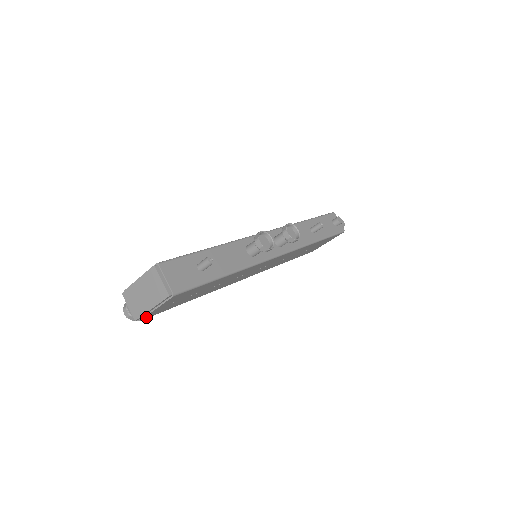
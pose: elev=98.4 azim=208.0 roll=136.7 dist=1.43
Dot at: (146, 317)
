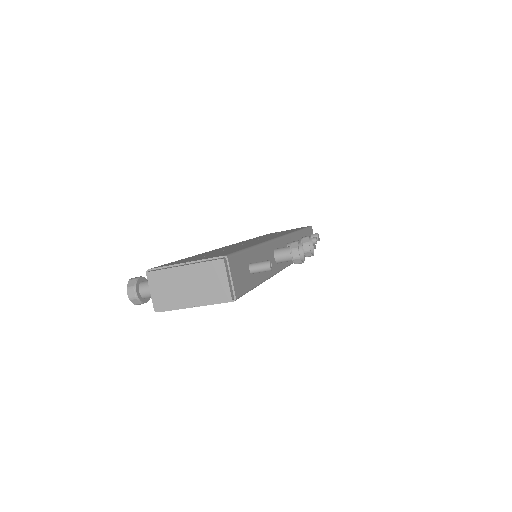
Dot at: occluded
